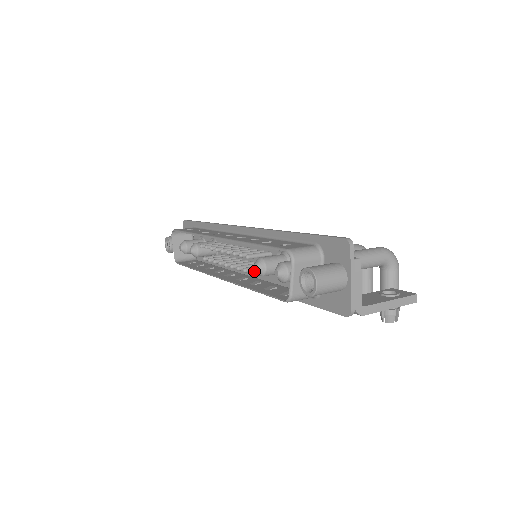
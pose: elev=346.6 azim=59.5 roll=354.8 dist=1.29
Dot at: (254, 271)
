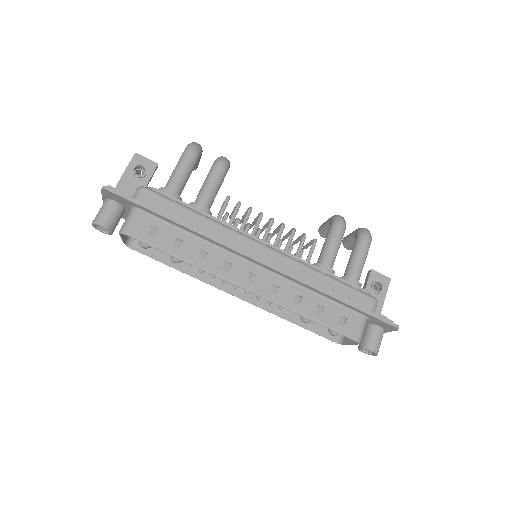
Dot at: occluded
